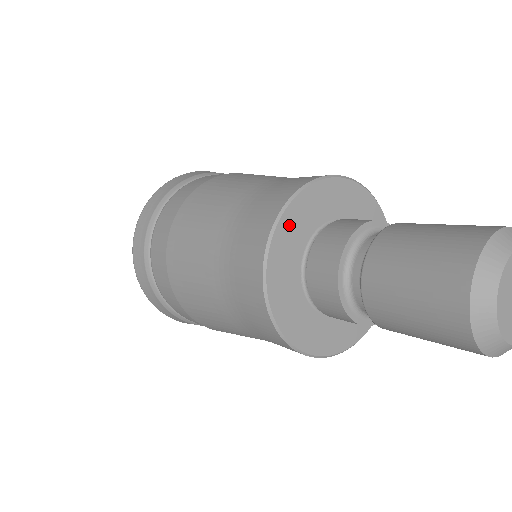
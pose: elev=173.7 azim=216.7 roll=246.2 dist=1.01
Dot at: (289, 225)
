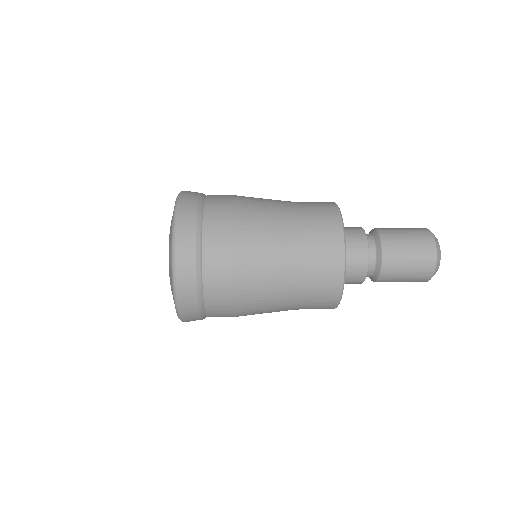
Dot at: occluded
